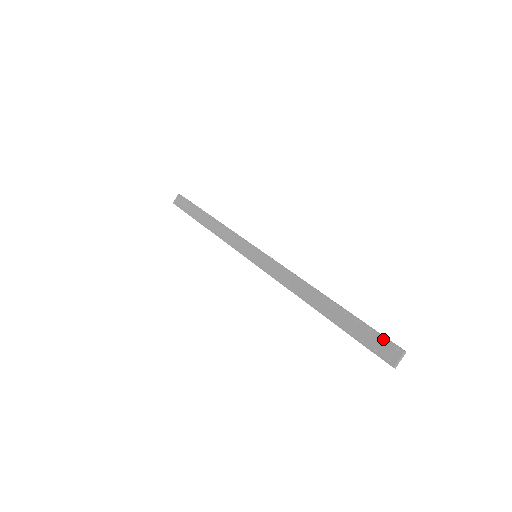
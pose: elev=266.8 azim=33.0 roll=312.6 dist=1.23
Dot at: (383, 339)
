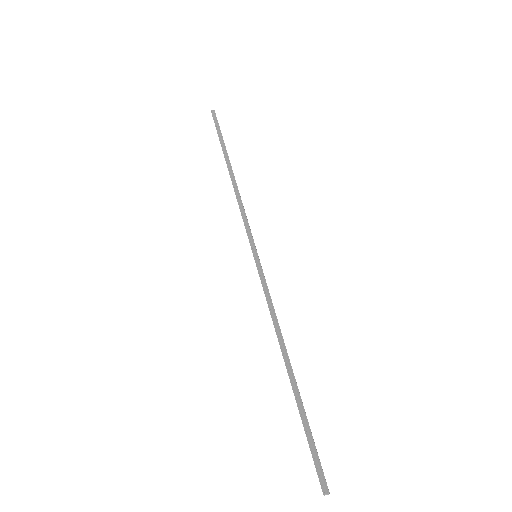
Dot at: (316, 461)
